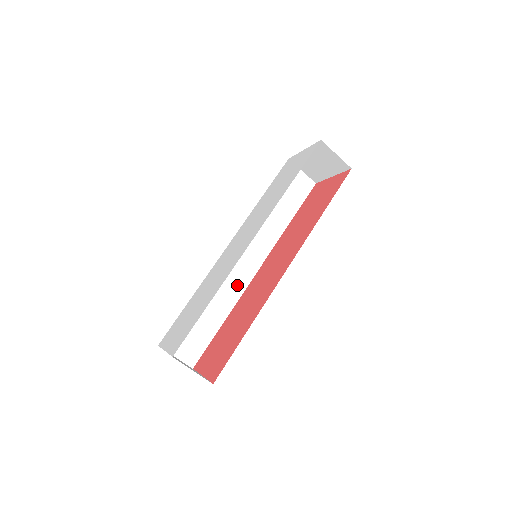
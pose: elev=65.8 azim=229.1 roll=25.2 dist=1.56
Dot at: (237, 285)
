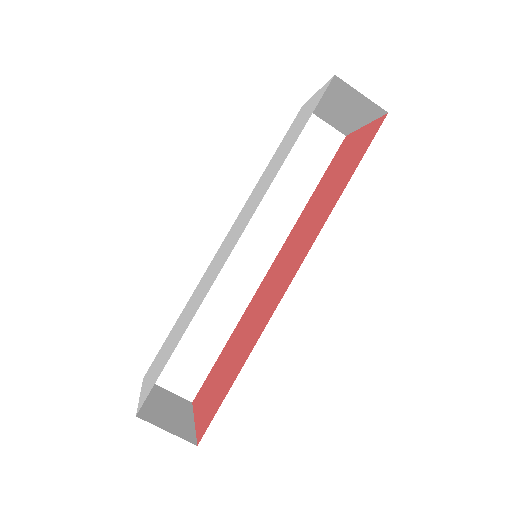
Dot at: (242, 291)
